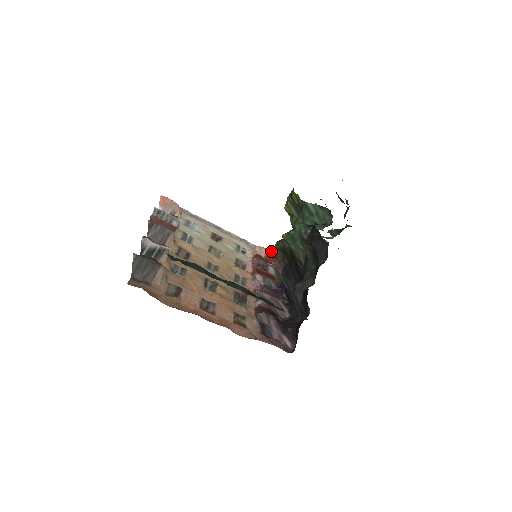
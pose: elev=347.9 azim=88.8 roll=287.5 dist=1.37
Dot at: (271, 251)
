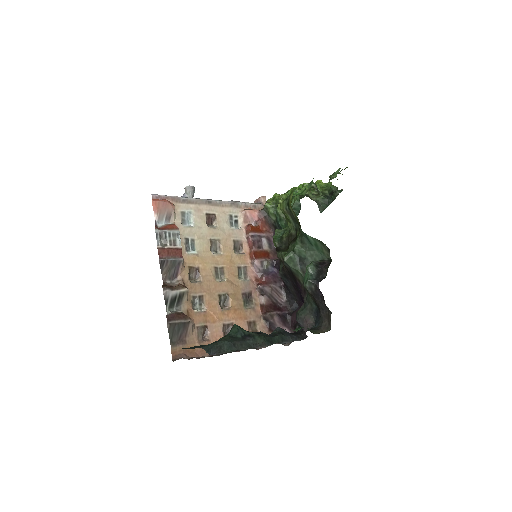
Dot at: (261, 215)
